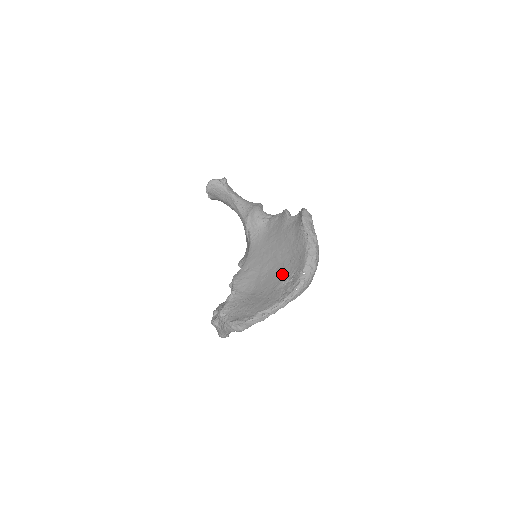
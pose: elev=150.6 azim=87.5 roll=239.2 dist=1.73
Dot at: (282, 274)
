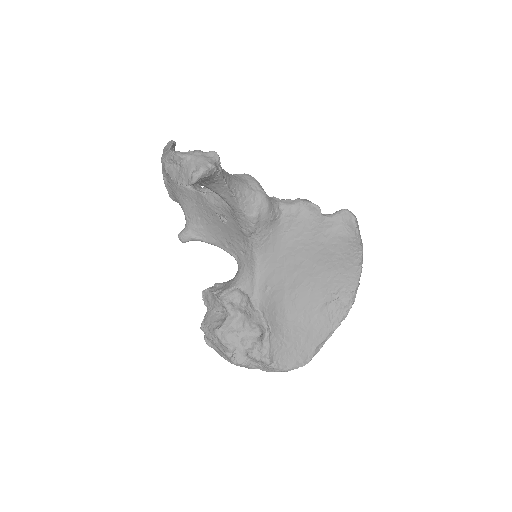
Dot at: (322, 292)
